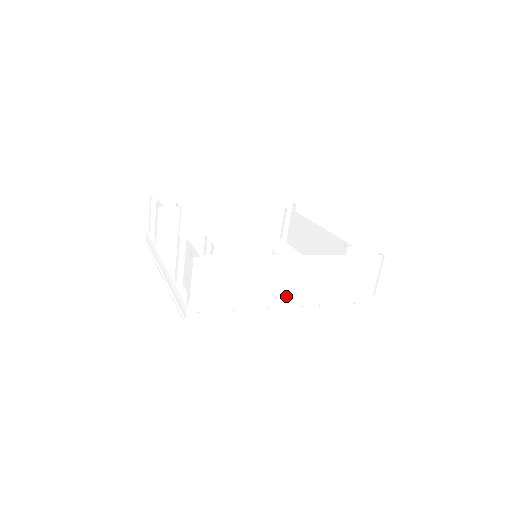
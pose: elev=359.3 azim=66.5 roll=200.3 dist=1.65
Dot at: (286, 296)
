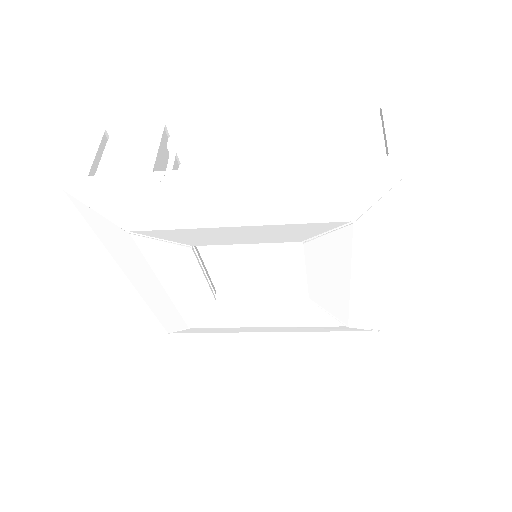
Dot at: occluded
